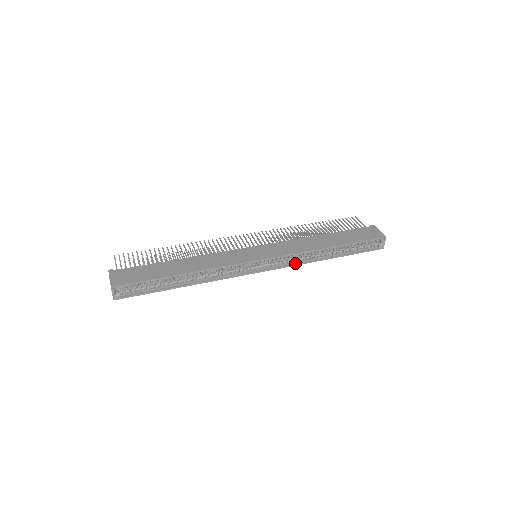
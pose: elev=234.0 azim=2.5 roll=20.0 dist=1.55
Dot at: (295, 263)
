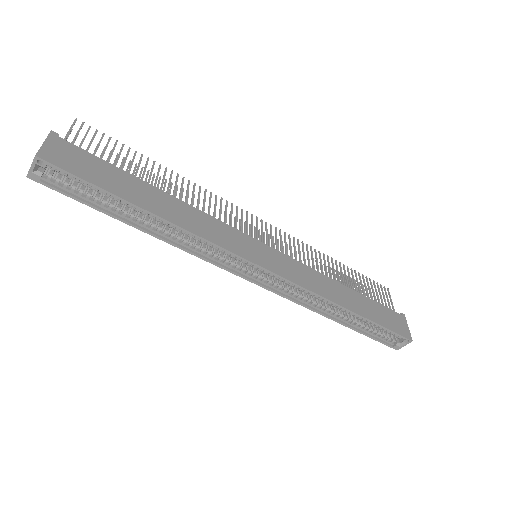
Dot at: (295, 298)
